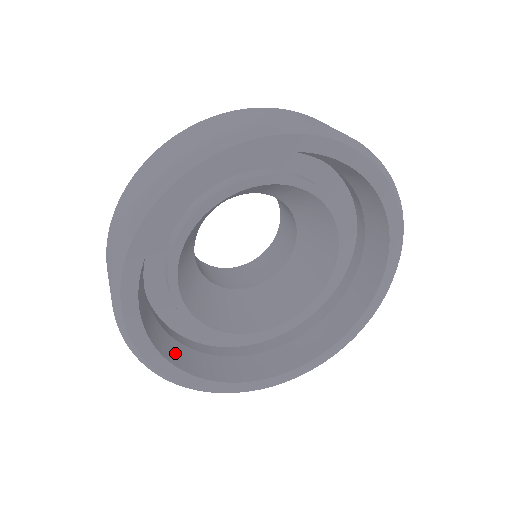
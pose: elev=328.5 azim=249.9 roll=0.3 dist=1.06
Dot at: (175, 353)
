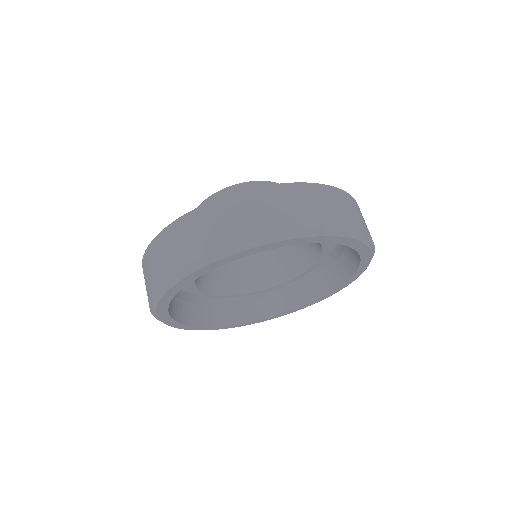
Dot at: (183, 312)
